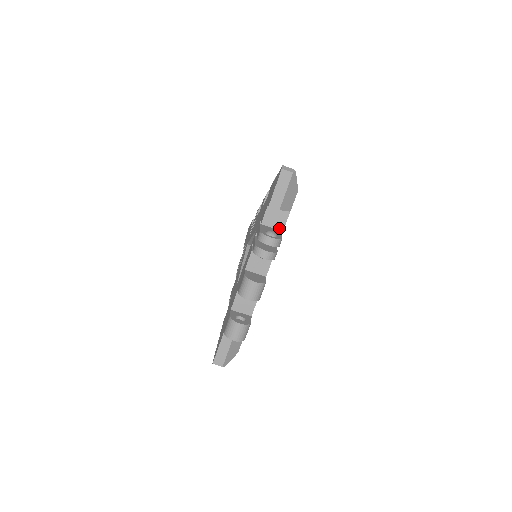
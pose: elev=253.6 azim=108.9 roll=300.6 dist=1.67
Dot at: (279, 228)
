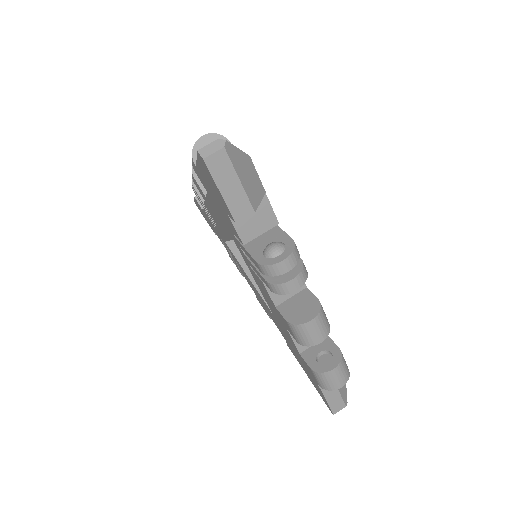
Dot at: (270, 225)
